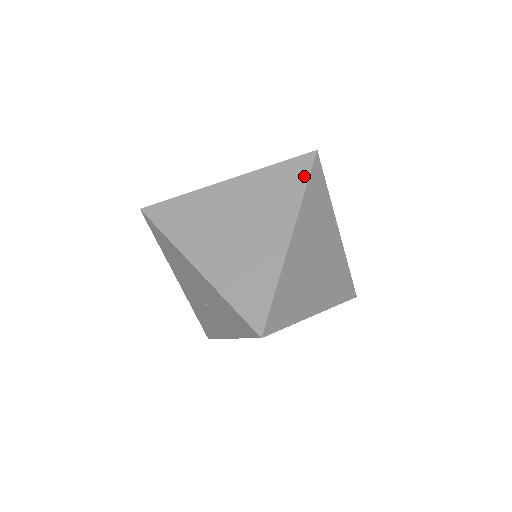
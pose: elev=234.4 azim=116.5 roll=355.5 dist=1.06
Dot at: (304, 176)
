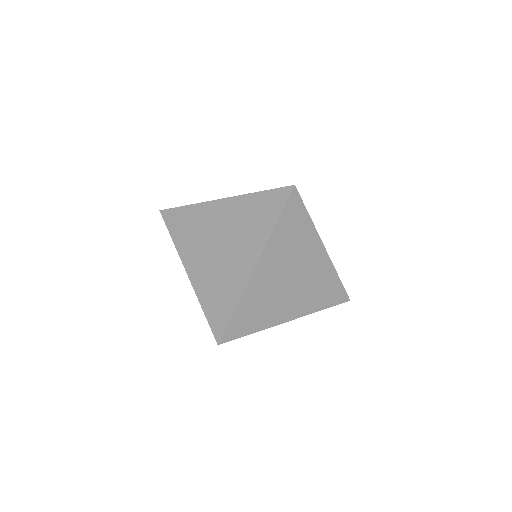
Dot at: (278, 210)
